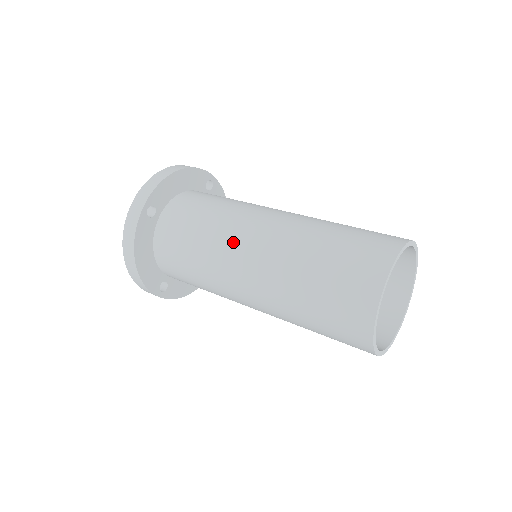
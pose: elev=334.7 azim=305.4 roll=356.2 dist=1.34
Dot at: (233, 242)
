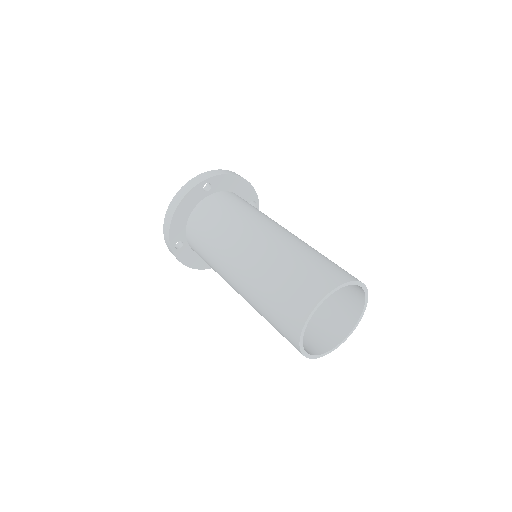
Dot at: (226, 279)
